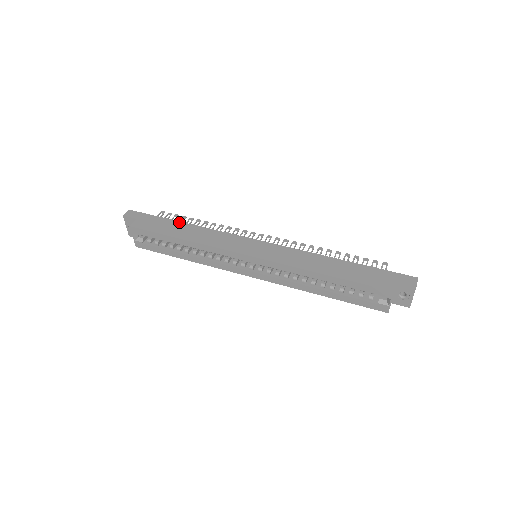
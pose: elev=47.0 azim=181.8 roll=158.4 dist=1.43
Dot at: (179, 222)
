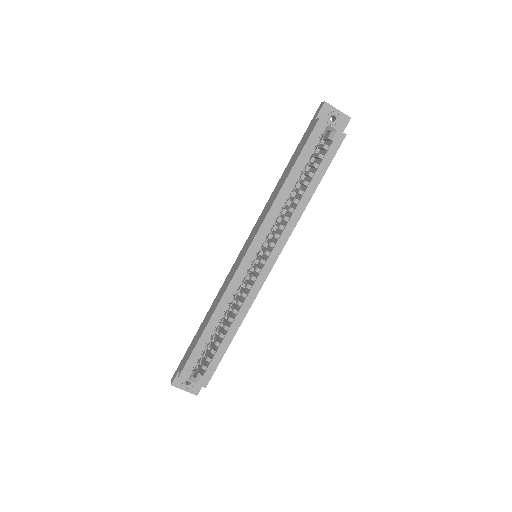
Dot at: (200, 327)
